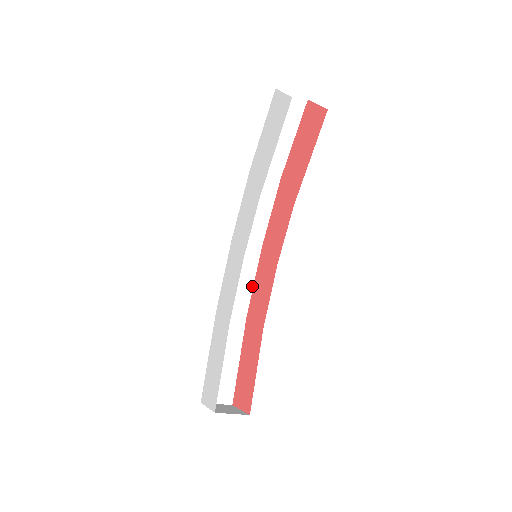
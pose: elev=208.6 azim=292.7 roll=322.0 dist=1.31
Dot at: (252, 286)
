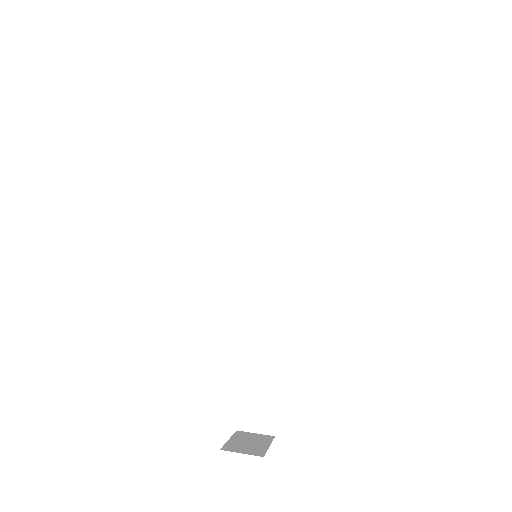
Dot at: (282, 290)
